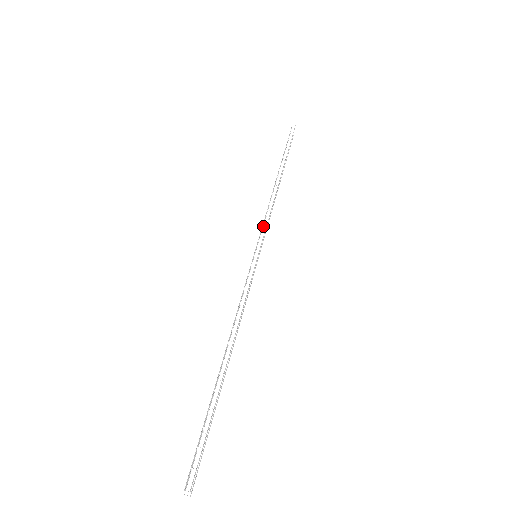
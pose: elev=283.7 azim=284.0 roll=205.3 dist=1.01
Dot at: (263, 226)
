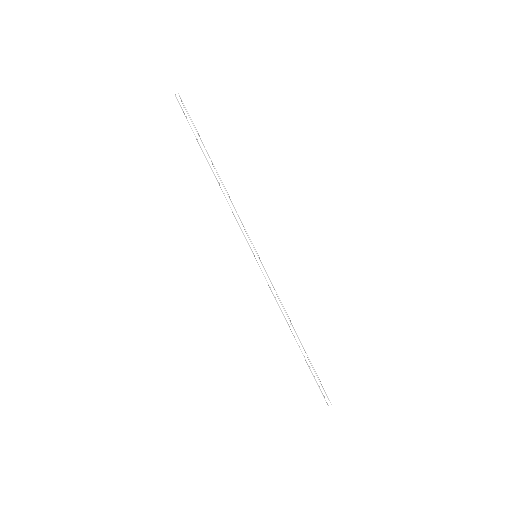
Dot at: (239, 226)
